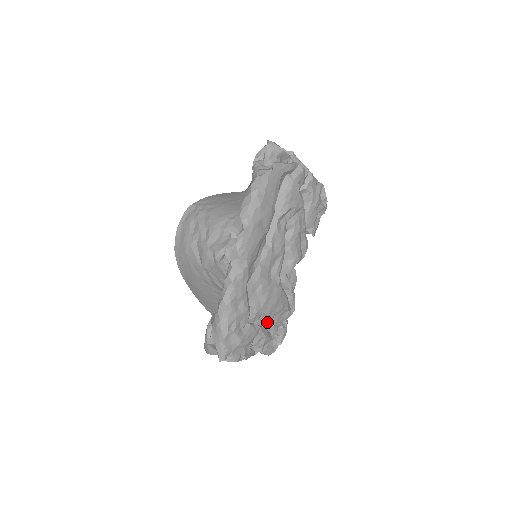
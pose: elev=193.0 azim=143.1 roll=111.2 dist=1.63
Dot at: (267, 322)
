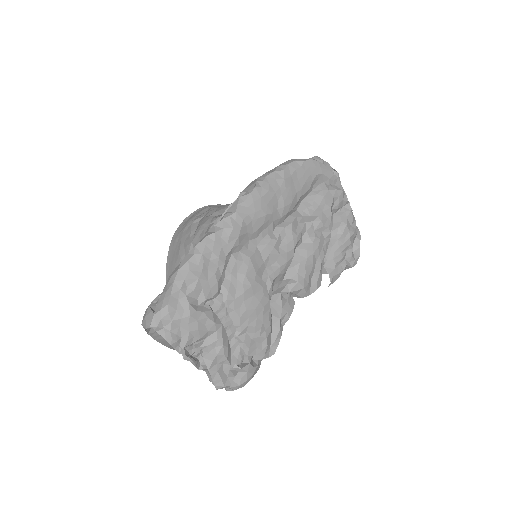
Dot at: (234, 334)
